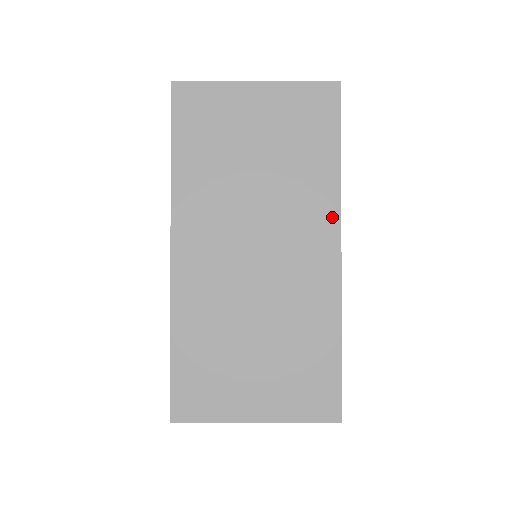
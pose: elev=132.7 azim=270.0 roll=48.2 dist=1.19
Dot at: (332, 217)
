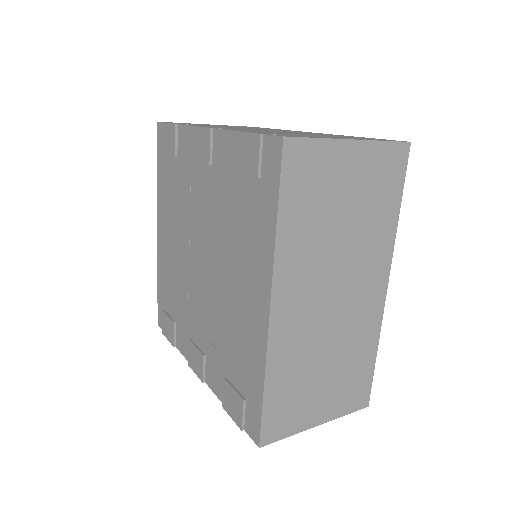
Dot at: (387, 261)
